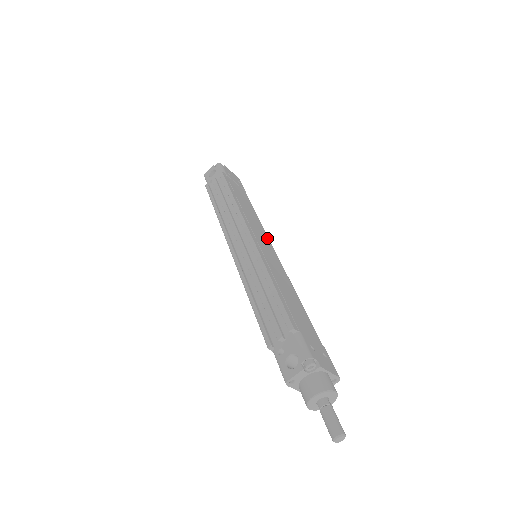
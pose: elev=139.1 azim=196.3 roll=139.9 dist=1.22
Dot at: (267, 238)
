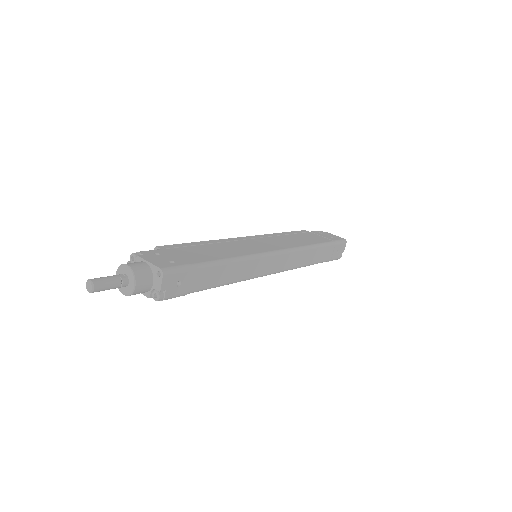
Dot at: (286, 247)
